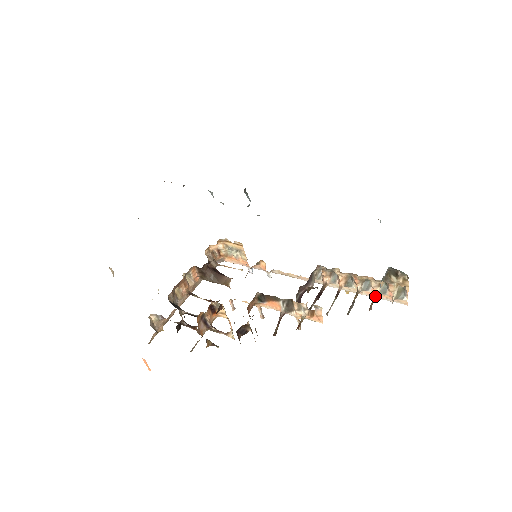
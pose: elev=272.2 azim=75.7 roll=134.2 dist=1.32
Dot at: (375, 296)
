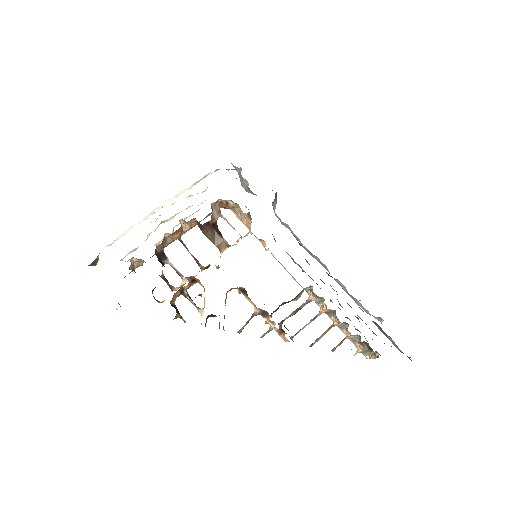
Dot at: (344, 339)
